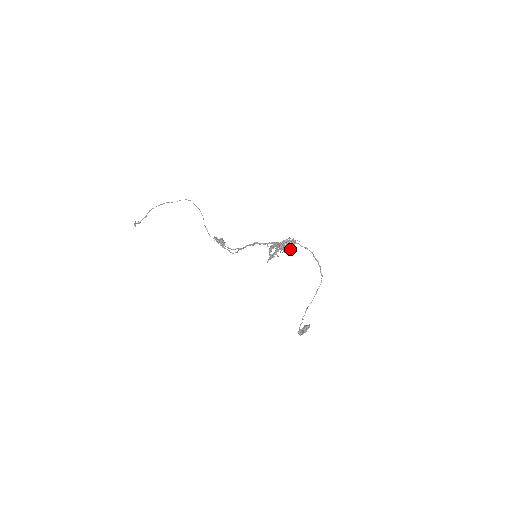
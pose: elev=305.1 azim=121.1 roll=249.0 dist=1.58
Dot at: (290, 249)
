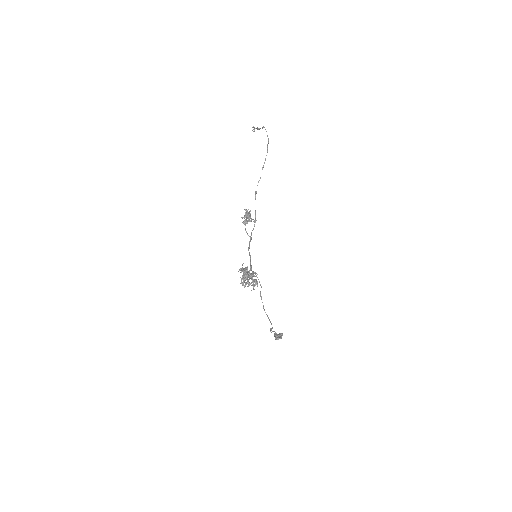
Dot at: (256, 283)
